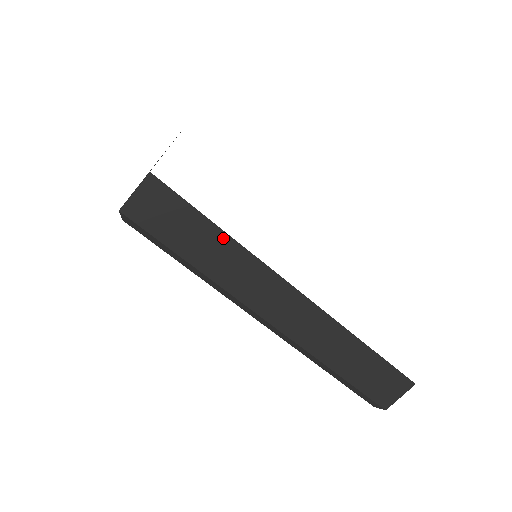
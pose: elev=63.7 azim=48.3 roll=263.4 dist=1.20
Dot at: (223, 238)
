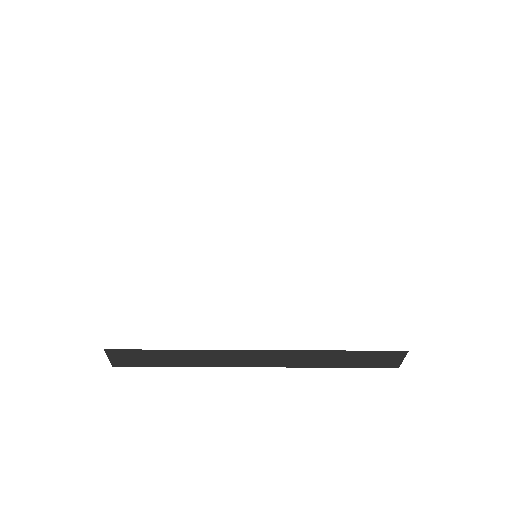
Dot at: (179, 352)
